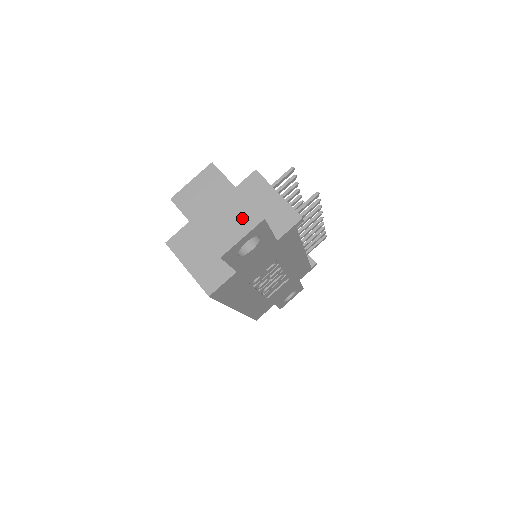
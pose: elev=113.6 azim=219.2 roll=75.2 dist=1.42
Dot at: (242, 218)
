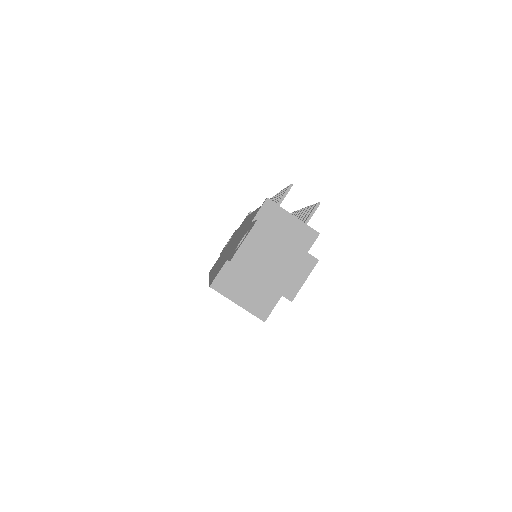
Dot at: (300, 264)
